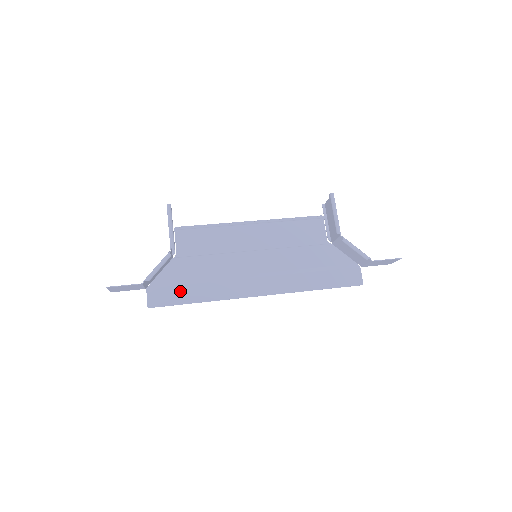
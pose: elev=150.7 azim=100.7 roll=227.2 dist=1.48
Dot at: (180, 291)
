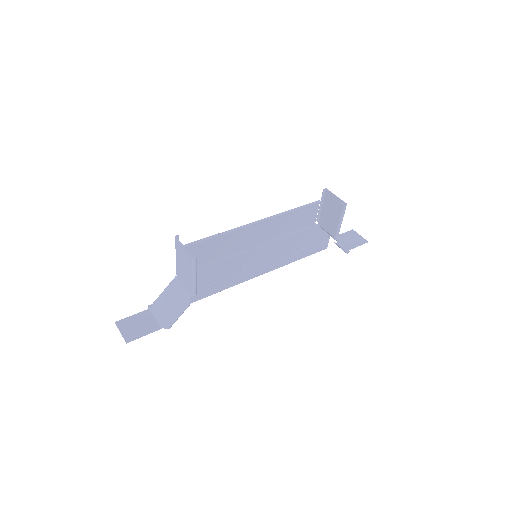
Dot at: occluded
